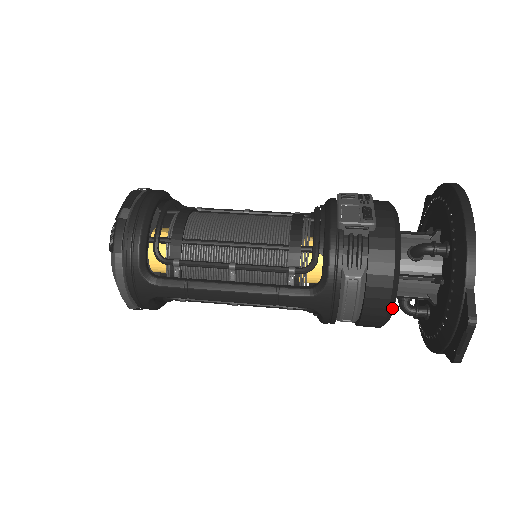
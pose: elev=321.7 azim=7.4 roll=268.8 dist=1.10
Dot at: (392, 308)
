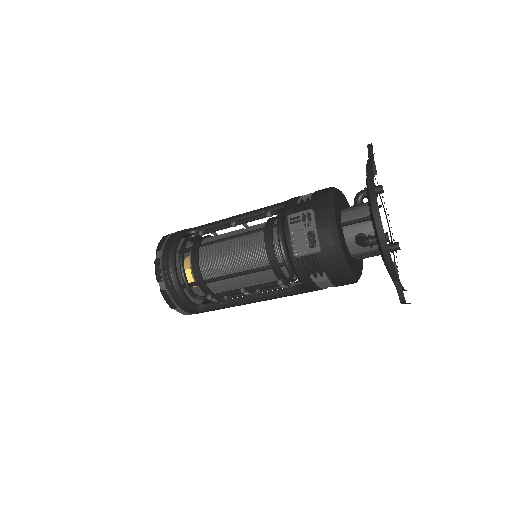
Dot at: (357, 279)
